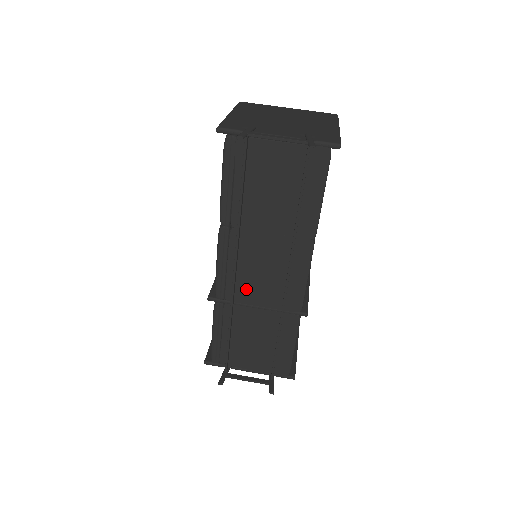
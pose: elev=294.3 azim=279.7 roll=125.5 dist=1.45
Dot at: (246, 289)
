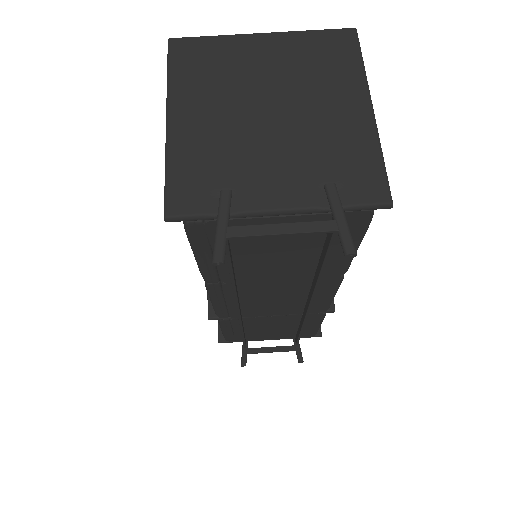
Dot at: (255, 310)
